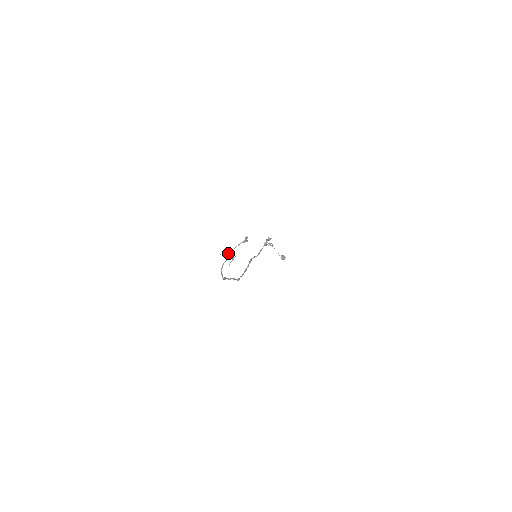
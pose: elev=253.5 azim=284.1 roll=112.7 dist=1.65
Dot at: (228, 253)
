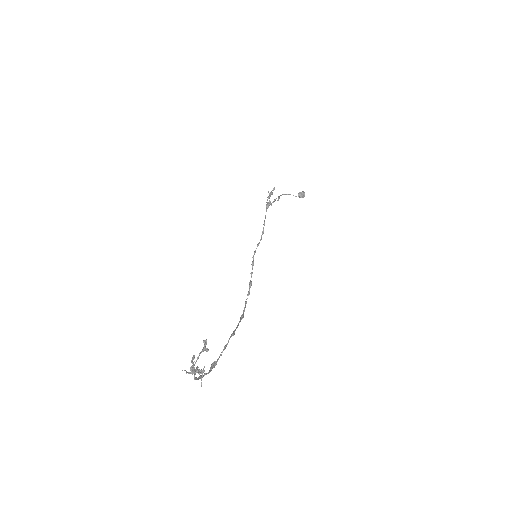
Dot at: occluded
